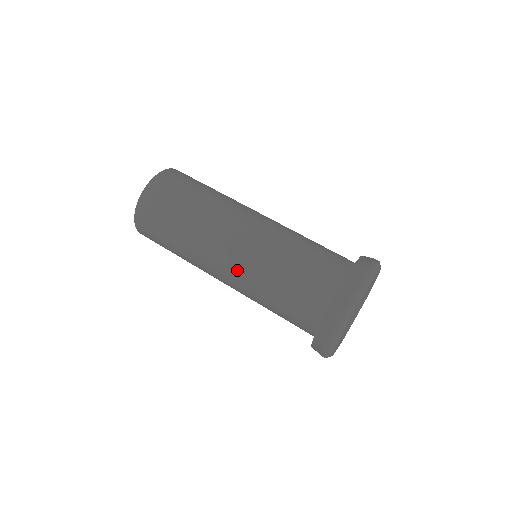
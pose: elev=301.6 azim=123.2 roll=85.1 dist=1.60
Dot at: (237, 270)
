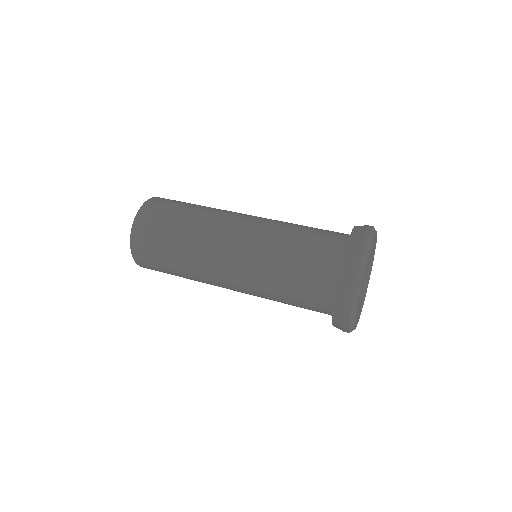
Dot at: (252, 230)
